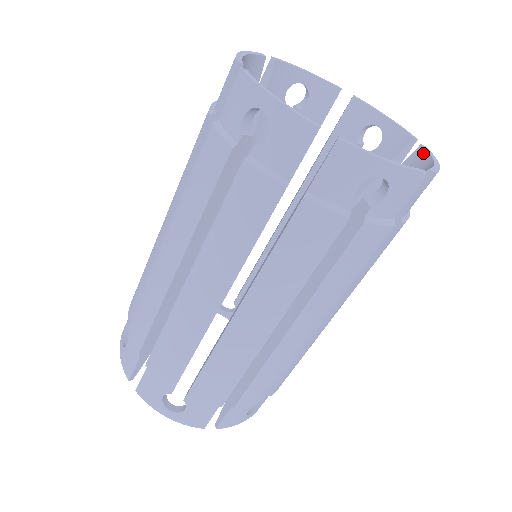
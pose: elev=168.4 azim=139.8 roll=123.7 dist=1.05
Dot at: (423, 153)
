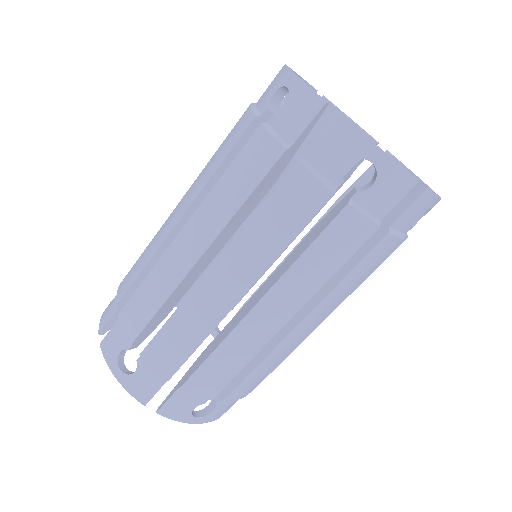
Dot at: occluded
